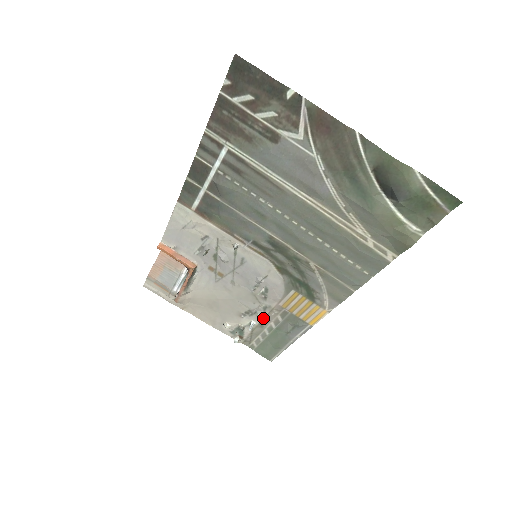
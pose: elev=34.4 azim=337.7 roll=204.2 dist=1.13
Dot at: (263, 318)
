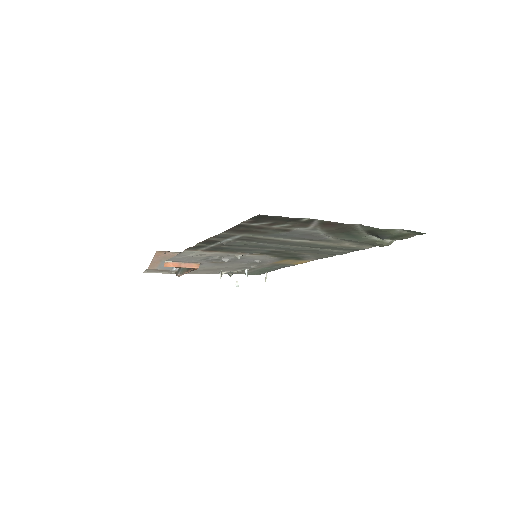
Dot at: occluded
